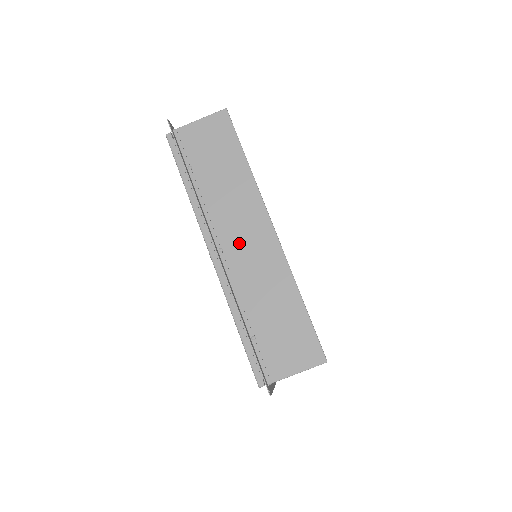
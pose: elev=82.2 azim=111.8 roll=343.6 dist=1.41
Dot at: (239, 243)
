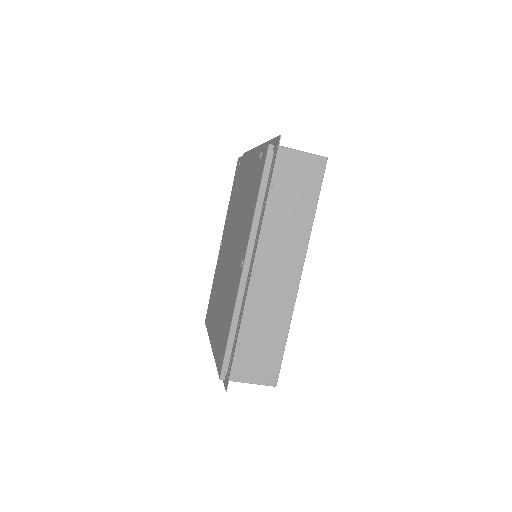
Dot at: (270, 270)
